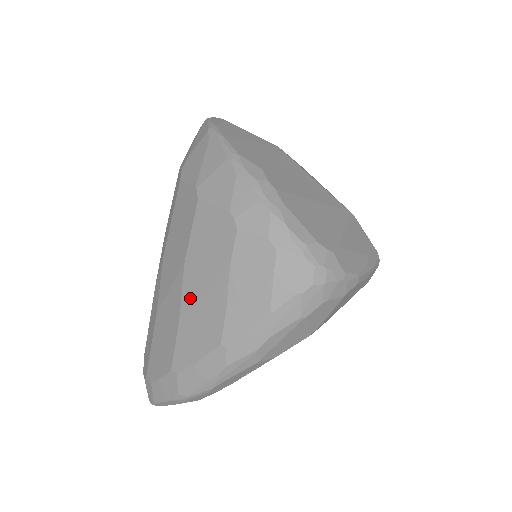
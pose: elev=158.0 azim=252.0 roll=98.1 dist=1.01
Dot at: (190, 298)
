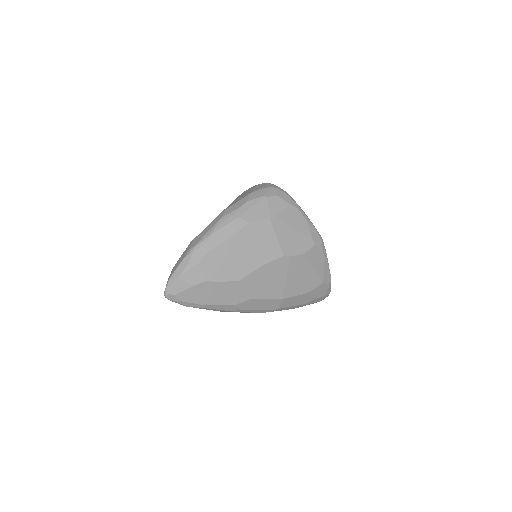
Dot at: occluded
